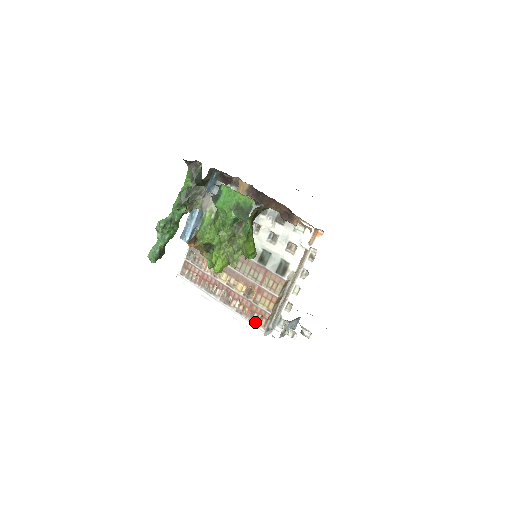
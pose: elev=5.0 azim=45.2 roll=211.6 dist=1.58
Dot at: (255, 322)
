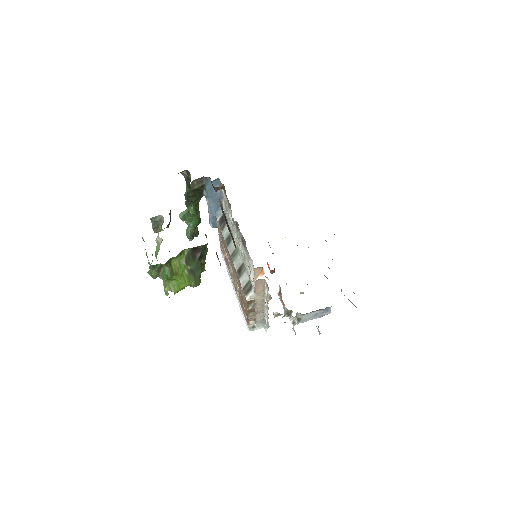
Dot at: (245, 317)
